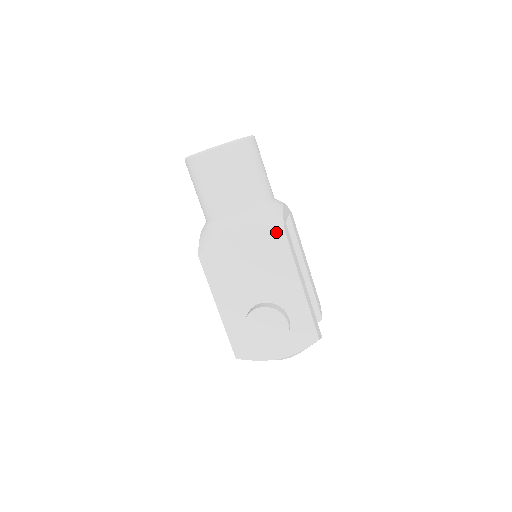
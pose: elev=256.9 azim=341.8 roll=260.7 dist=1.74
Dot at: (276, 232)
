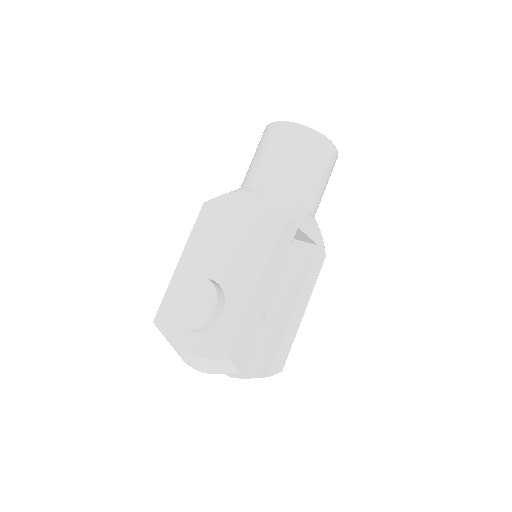
Dot at: (276, 219)
